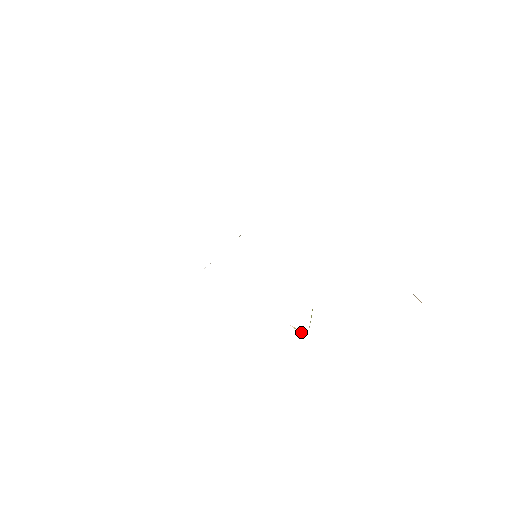
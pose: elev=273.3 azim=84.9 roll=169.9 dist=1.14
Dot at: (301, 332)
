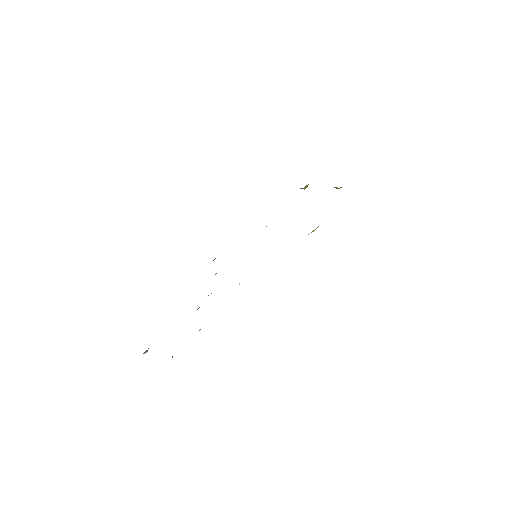
Dot at: occluded
